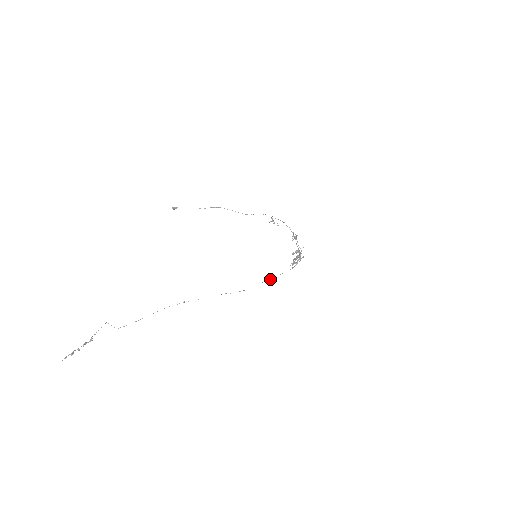
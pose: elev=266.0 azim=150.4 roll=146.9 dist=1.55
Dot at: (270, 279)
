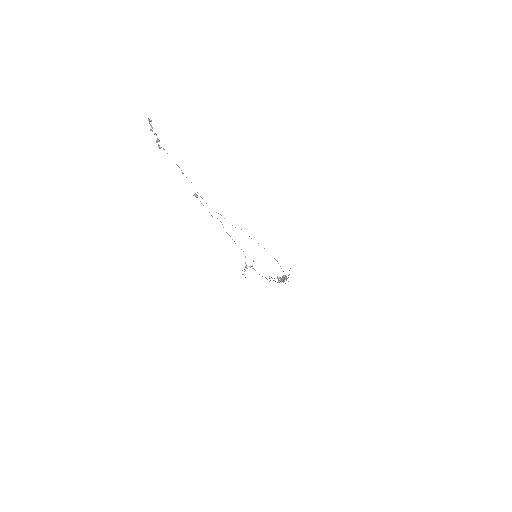
Dot at: occluded
